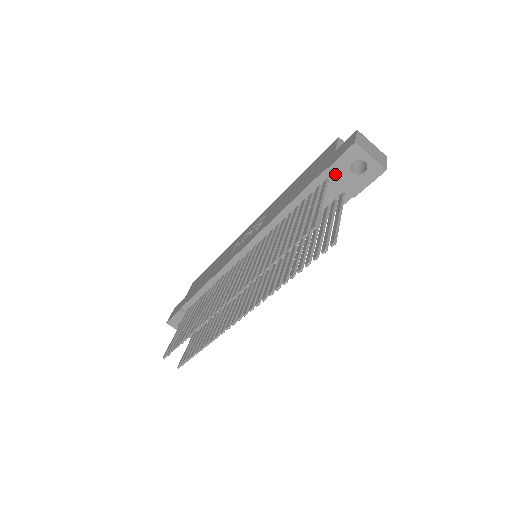
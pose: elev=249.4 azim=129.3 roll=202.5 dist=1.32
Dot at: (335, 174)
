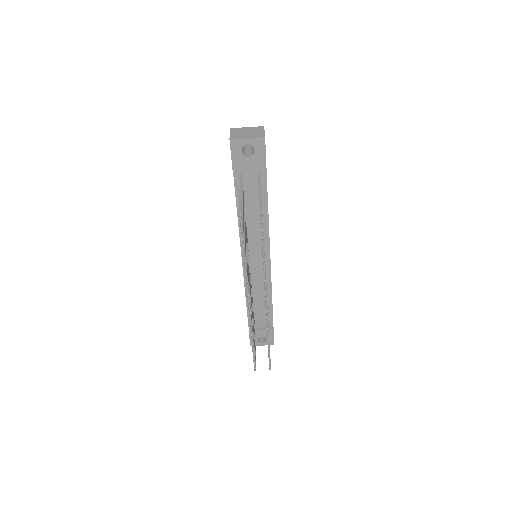
Dot at: (240, 167)
